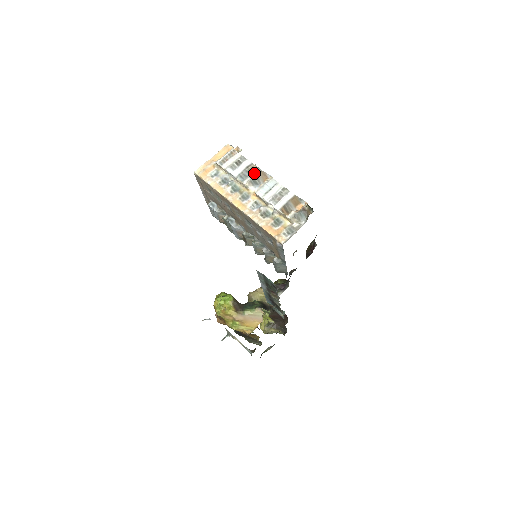
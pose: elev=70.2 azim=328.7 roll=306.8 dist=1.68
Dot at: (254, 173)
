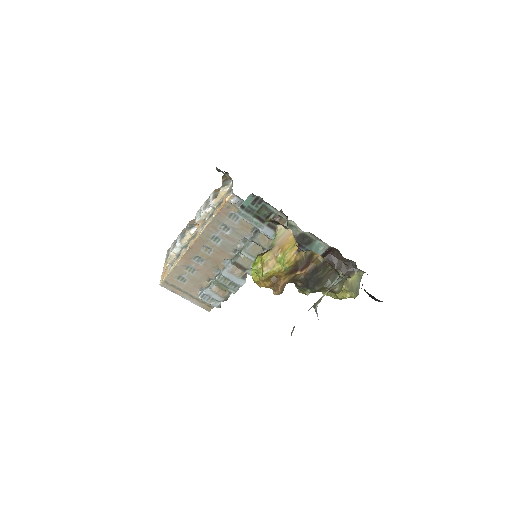
Dot at: occluded
